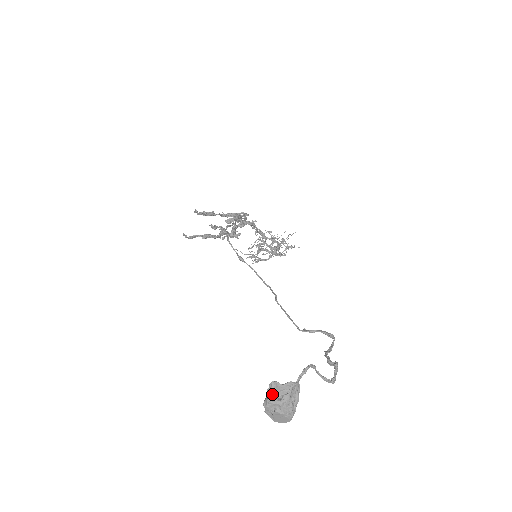
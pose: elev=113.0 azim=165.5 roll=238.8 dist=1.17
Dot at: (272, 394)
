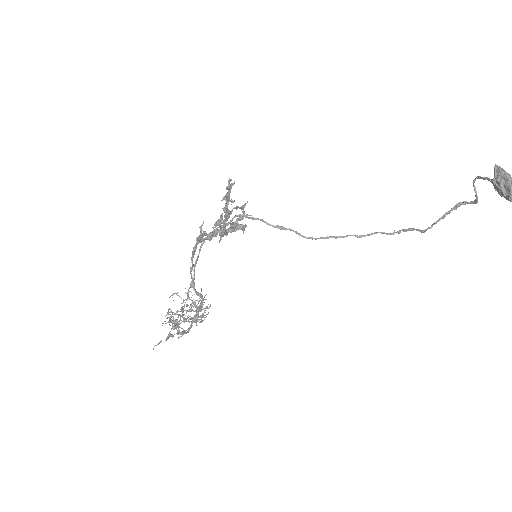
Dot at: (504, 170)
